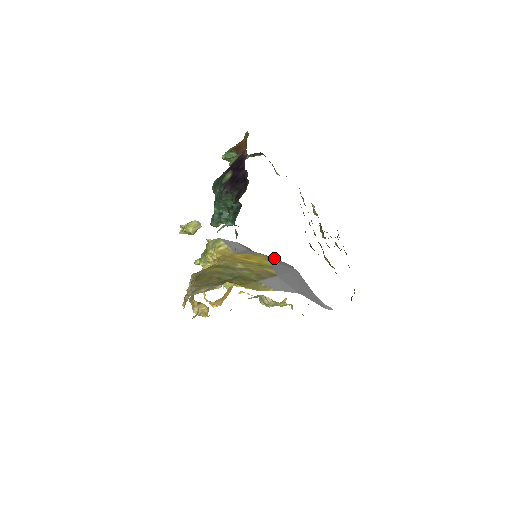
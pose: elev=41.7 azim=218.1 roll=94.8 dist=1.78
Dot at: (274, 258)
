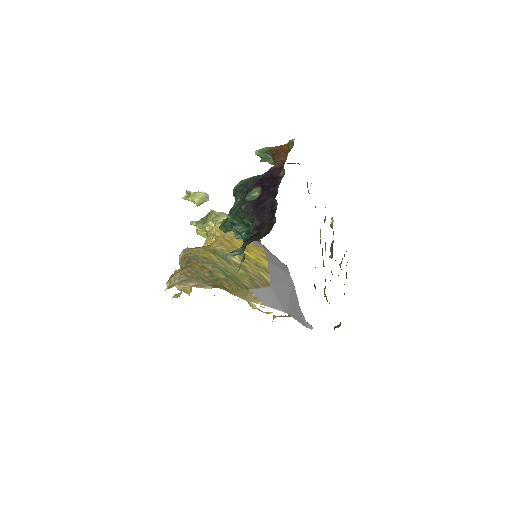
Dot at: occluded
